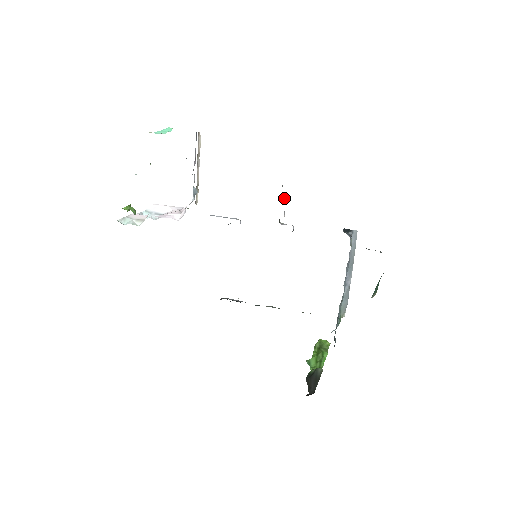
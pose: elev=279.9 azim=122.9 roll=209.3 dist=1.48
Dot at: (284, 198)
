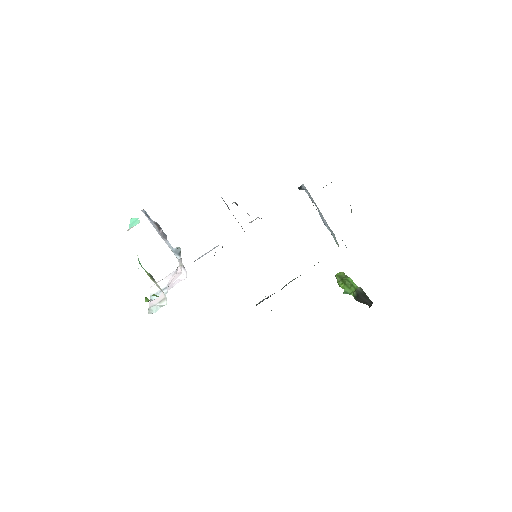
Dot at: occluded
